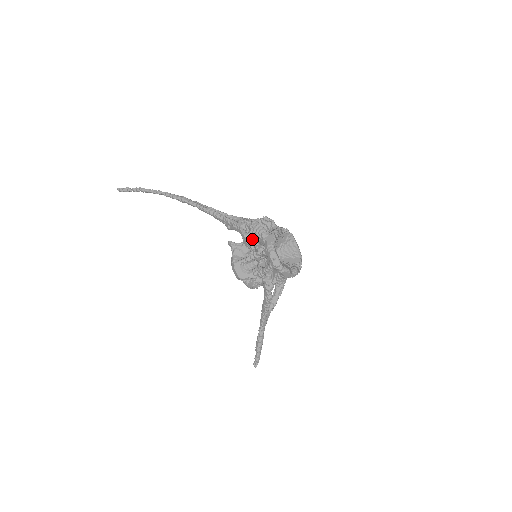
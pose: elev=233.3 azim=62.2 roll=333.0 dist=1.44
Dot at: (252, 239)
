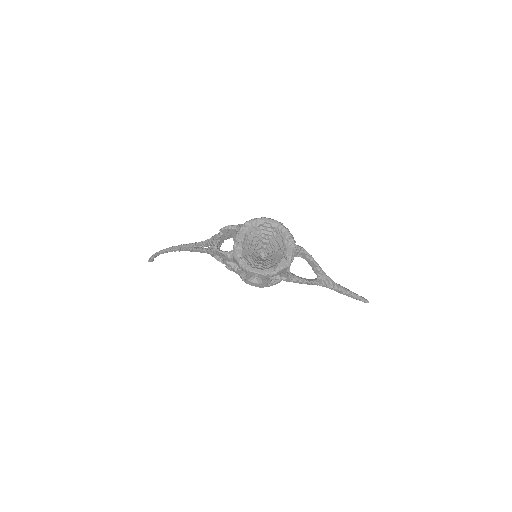
Dot at: (231, 262)
